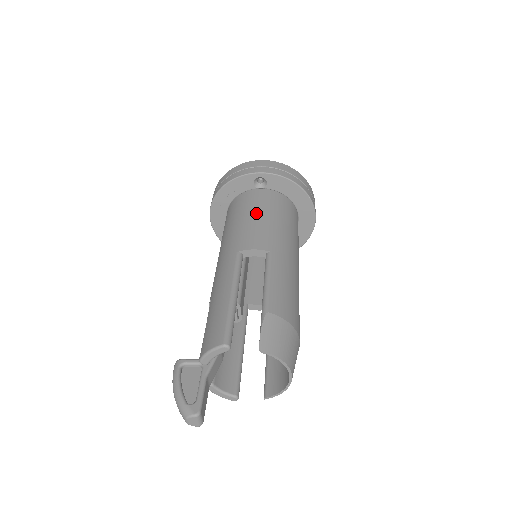
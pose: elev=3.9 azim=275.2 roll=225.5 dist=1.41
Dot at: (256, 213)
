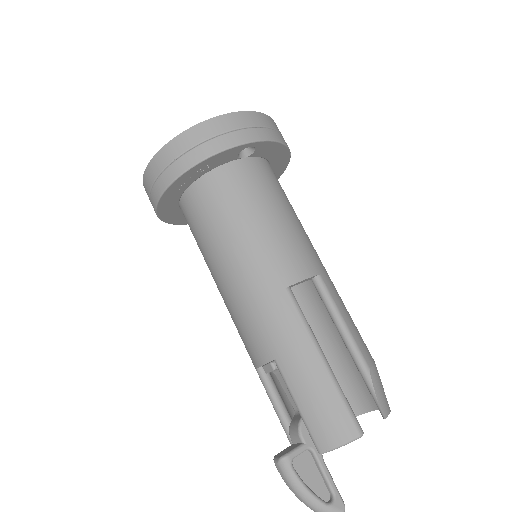
Dot at: (268, 211)
